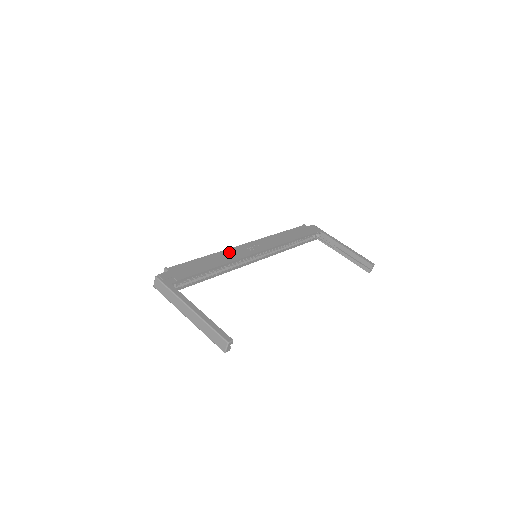
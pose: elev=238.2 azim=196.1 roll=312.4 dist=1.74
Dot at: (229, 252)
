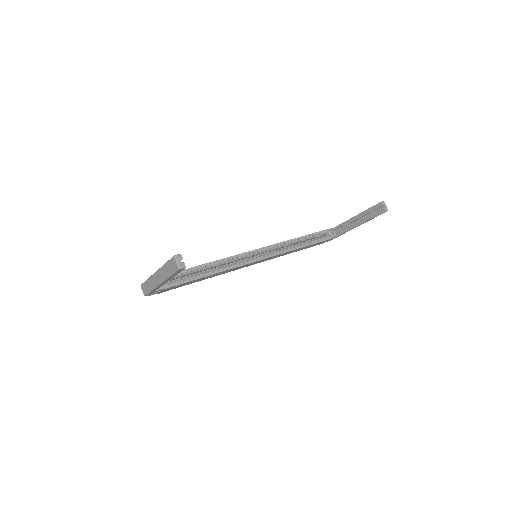
Dot at: occluded
